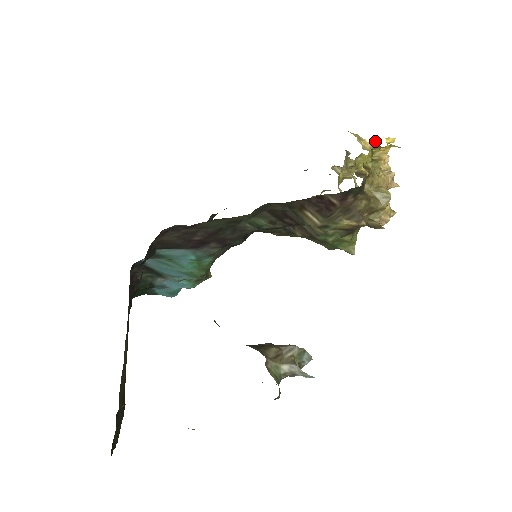
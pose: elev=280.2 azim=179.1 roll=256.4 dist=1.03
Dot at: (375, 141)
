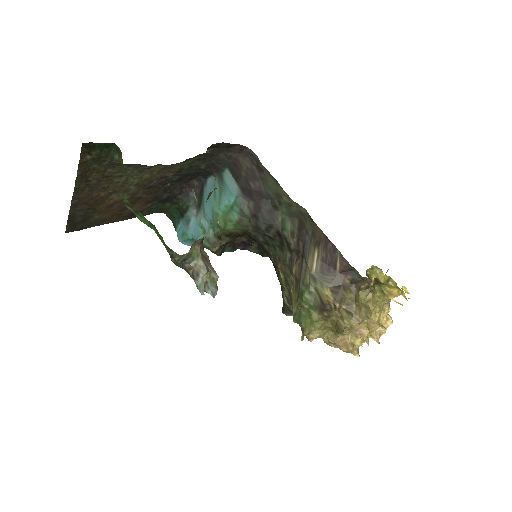
Dot at: (394, 300)
